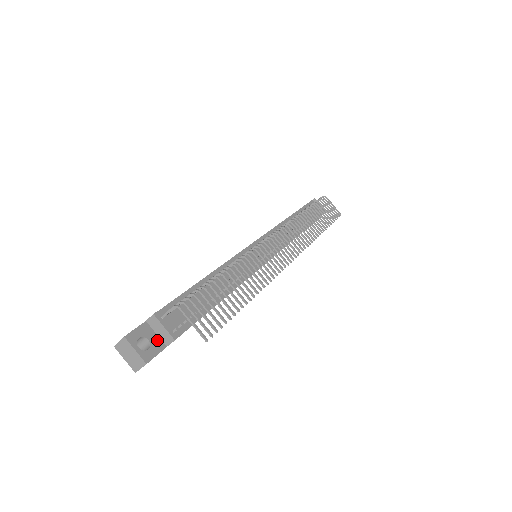
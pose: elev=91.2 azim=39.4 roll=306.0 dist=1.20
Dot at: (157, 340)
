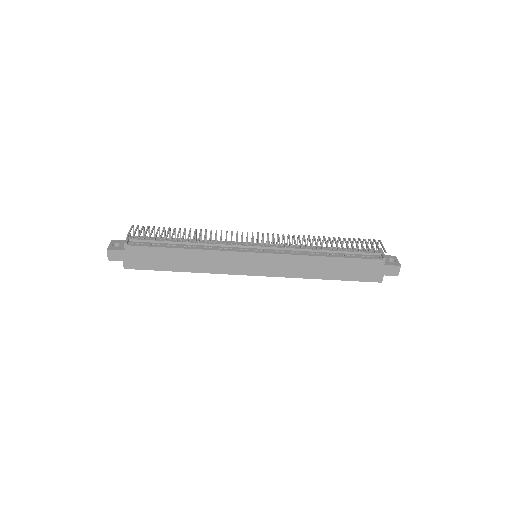
Dot at: occluded
